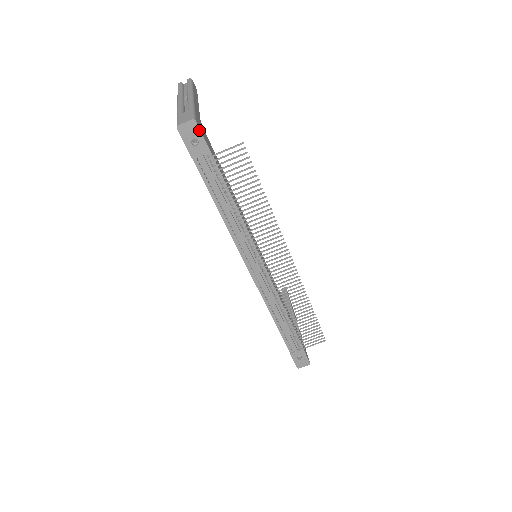
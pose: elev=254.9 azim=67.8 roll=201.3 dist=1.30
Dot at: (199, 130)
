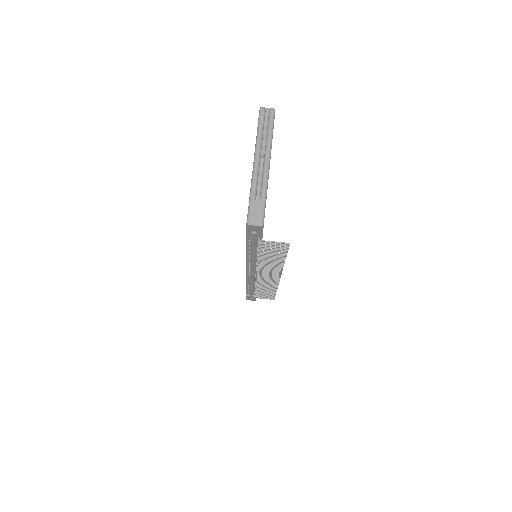
Dot at: (262, 230)
